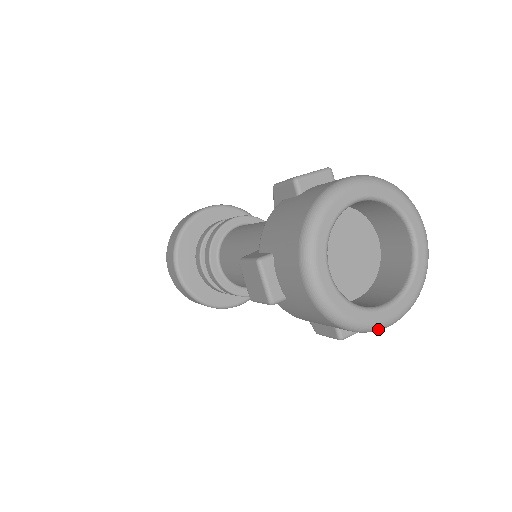
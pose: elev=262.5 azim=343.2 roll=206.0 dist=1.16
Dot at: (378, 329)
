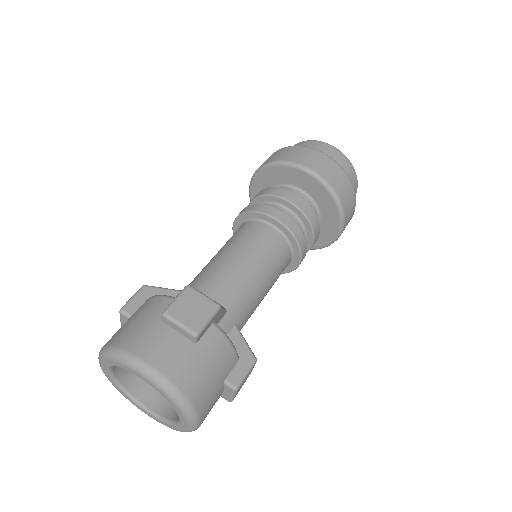
Dot at: occluded
